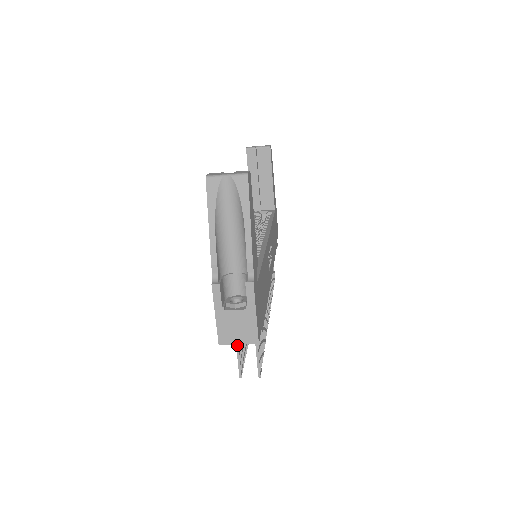
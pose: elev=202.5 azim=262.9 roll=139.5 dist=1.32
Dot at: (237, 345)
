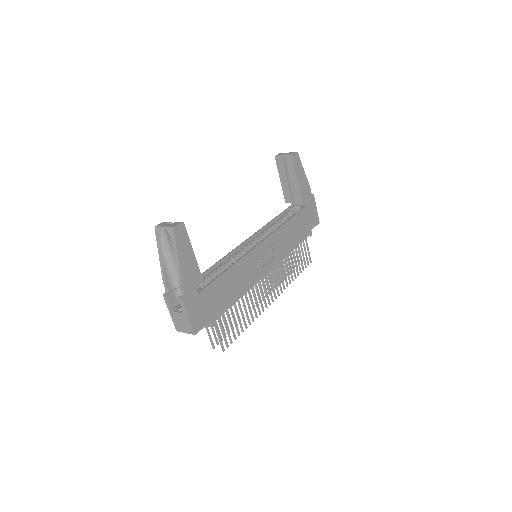
Dot at: (206, 328)
